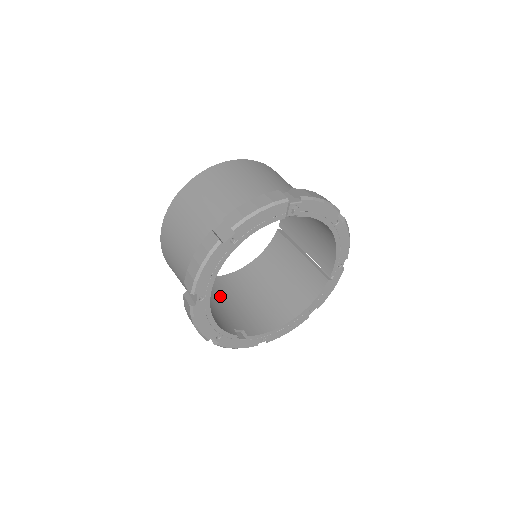
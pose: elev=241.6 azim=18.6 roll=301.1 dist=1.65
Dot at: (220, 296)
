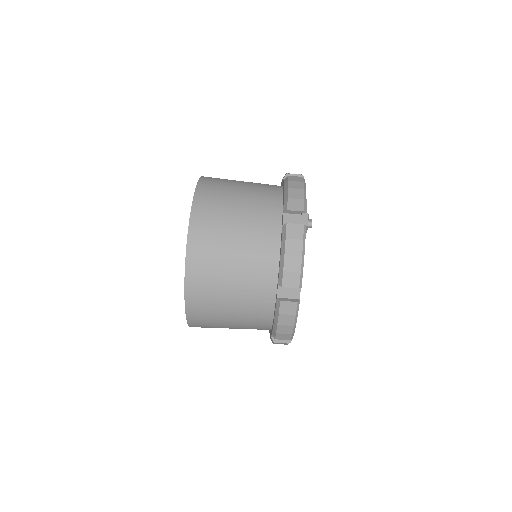
Dot at: occluded
